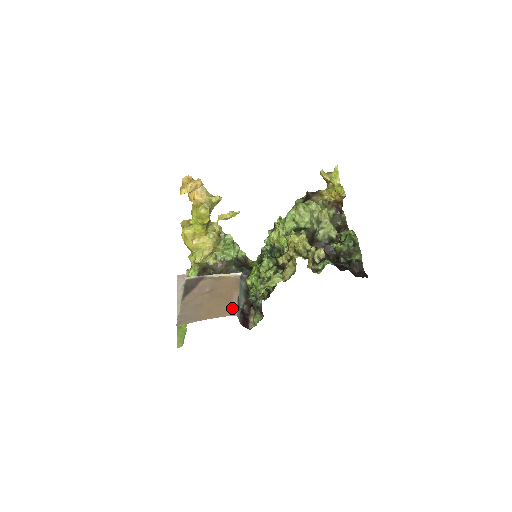
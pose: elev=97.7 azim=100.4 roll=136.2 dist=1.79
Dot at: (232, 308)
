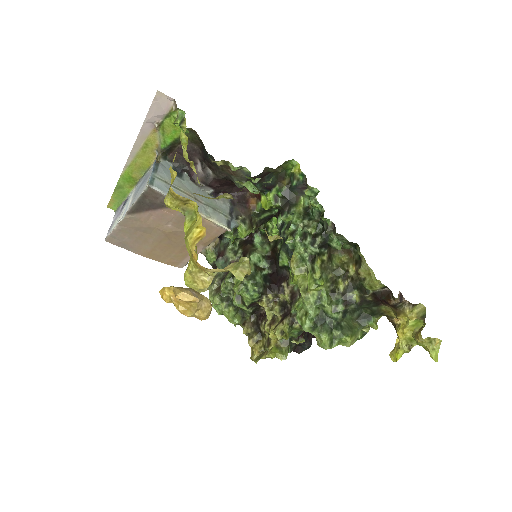
Dot at: (183, 261)
